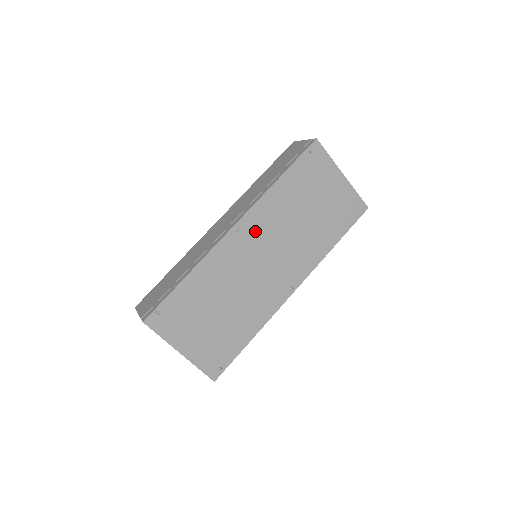
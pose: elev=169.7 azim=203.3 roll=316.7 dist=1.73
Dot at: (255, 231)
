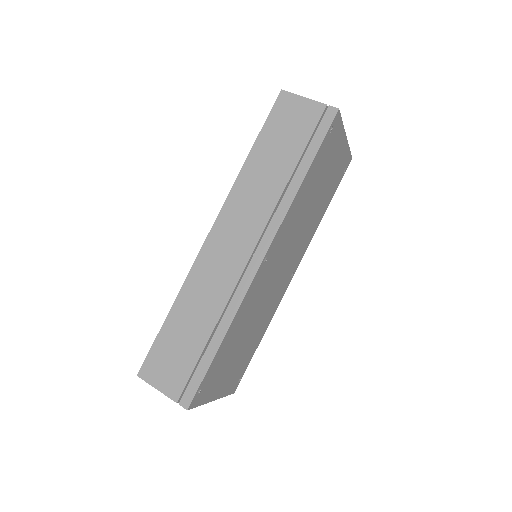
Dot at: (278, 249)
